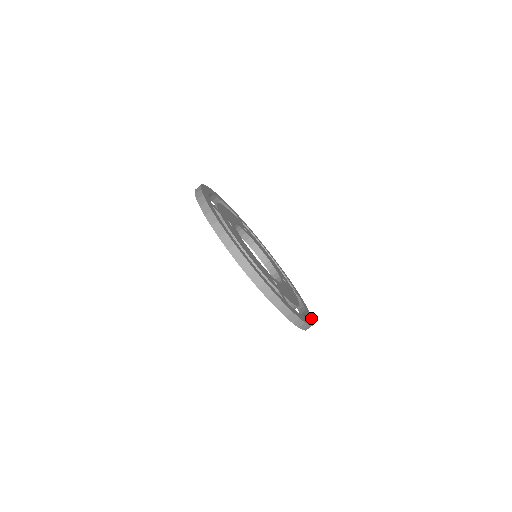
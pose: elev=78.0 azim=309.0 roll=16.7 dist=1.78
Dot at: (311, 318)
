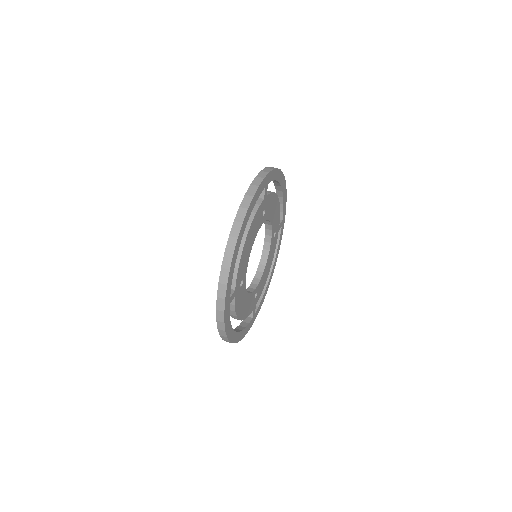
Dot at: (239, 339)
